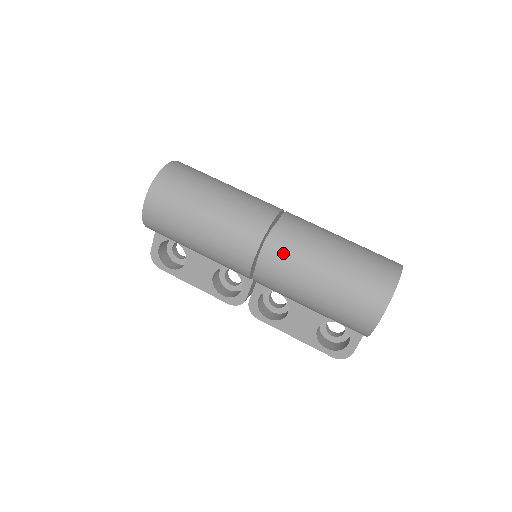
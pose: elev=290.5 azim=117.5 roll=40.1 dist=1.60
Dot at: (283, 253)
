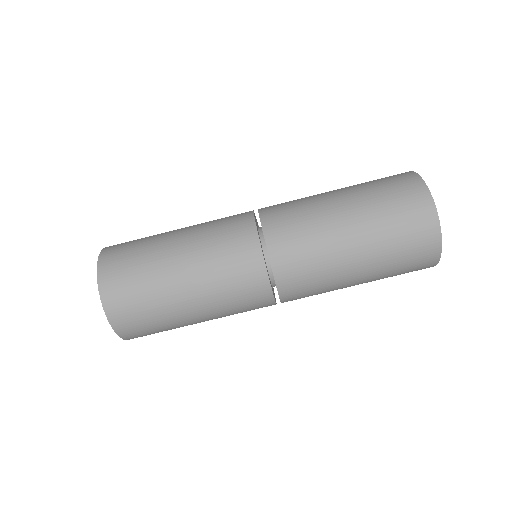
Dot at: (304, 292)
